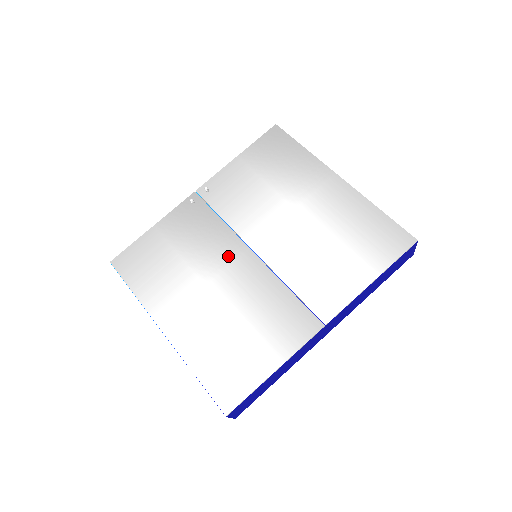
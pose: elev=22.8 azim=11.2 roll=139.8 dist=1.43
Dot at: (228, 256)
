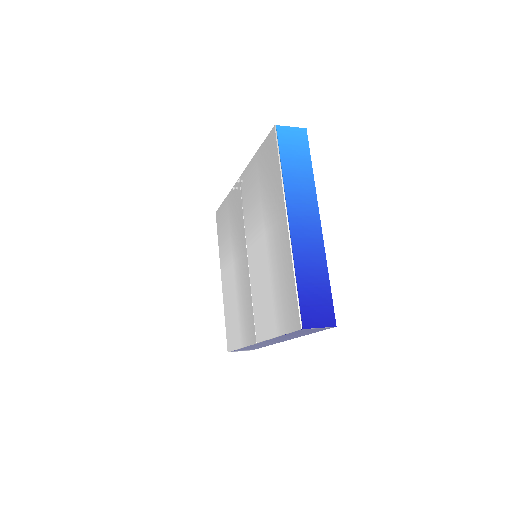
Dot at: (241, 249)
